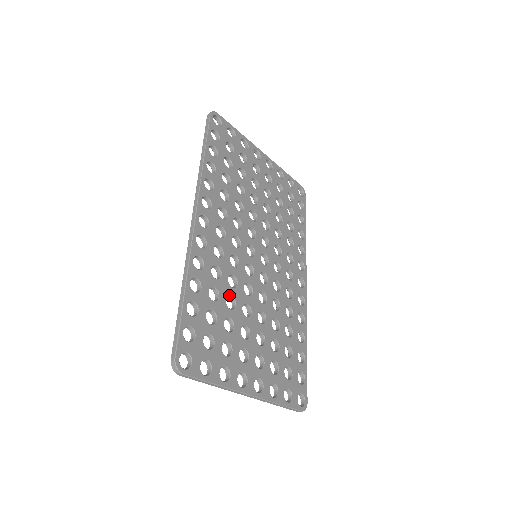
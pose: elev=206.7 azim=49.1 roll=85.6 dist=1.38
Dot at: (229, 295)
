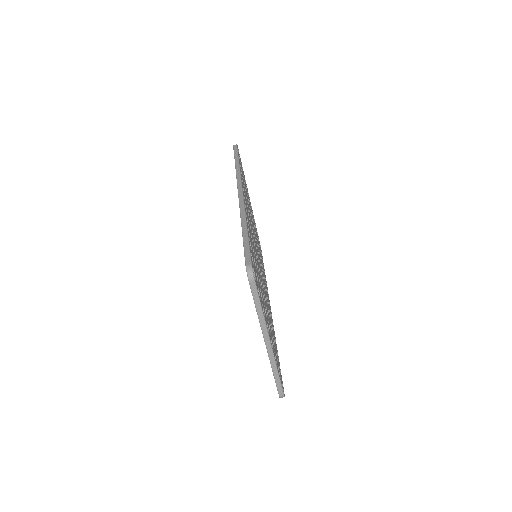
Dot at: (256, 261)
